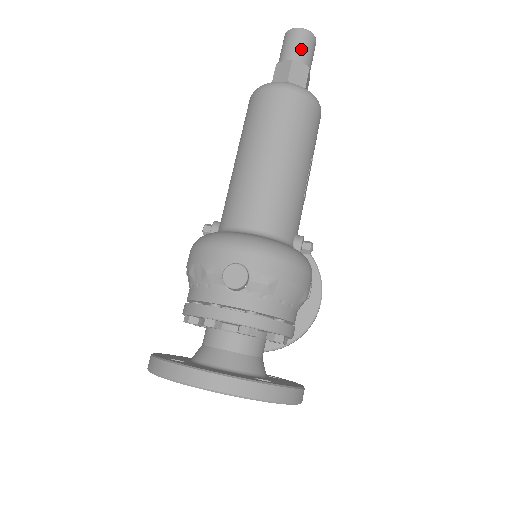
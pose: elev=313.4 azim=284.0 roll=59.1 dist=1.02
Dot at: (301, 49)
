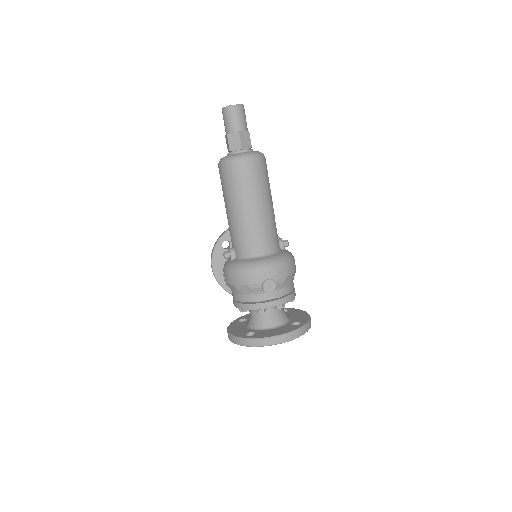
Dot at: (241, 121)
